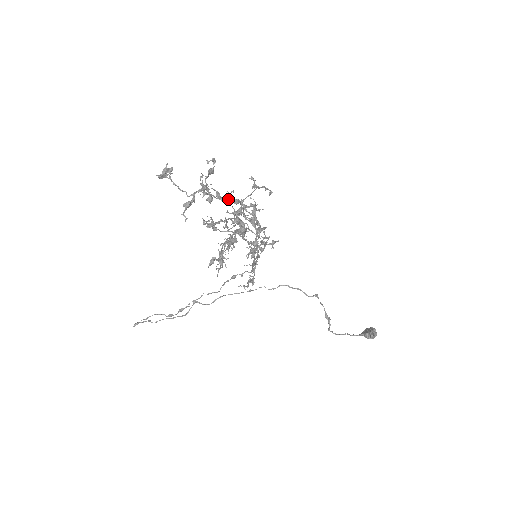
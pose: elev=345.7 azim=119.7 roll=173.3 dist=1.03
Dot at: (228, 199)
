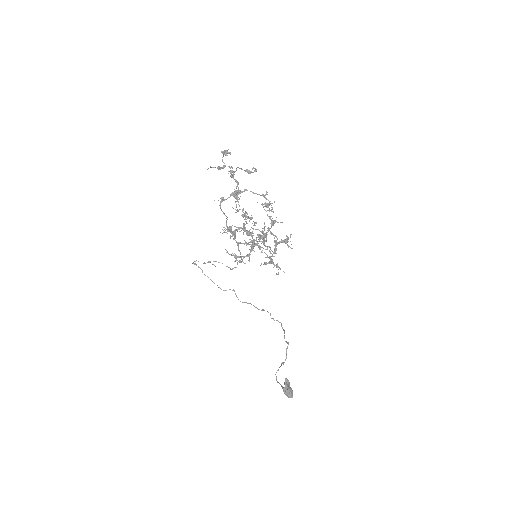
Dot at: (272, 220)
